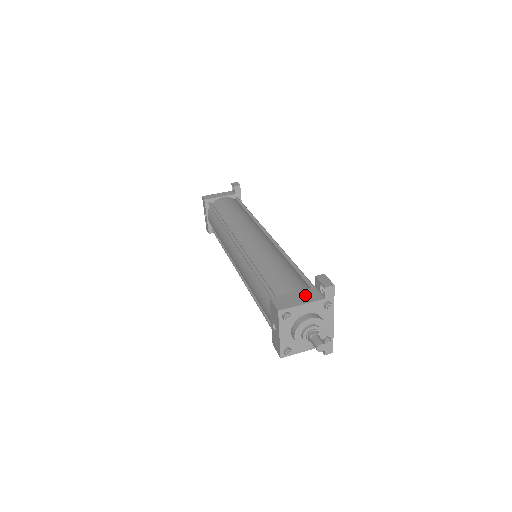
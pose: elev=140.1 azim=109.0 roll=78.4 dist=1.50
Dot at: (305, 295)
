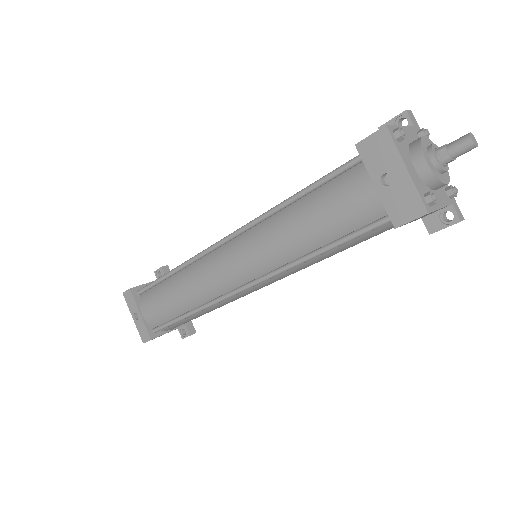
Dot at: occluded
